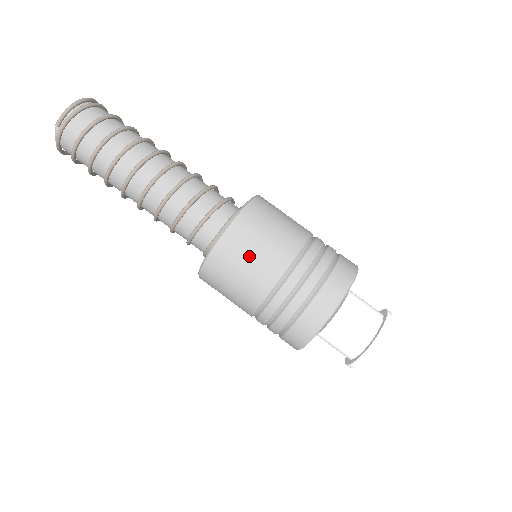
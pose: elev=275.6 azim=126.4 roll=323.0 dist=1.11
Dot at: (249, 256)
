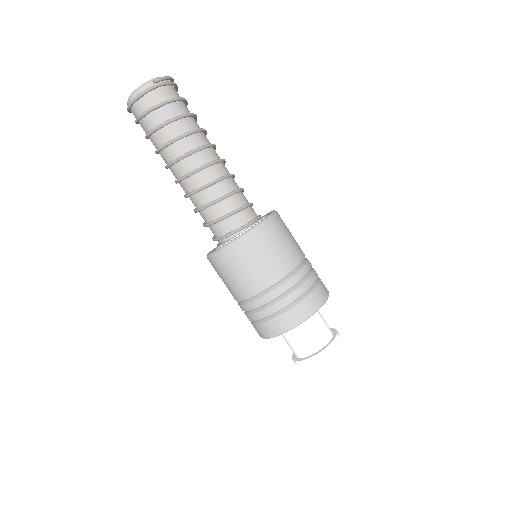
Dot at: (281, 242)
